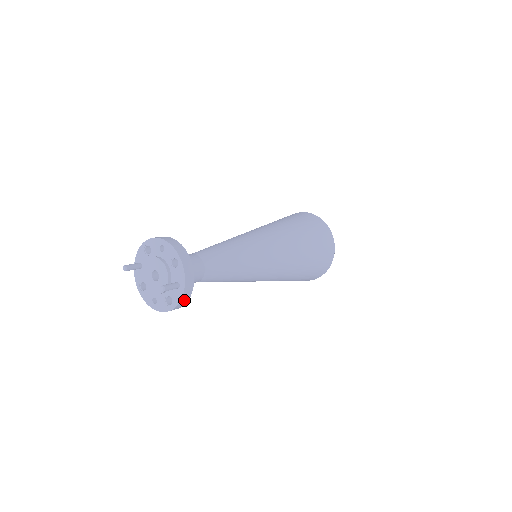
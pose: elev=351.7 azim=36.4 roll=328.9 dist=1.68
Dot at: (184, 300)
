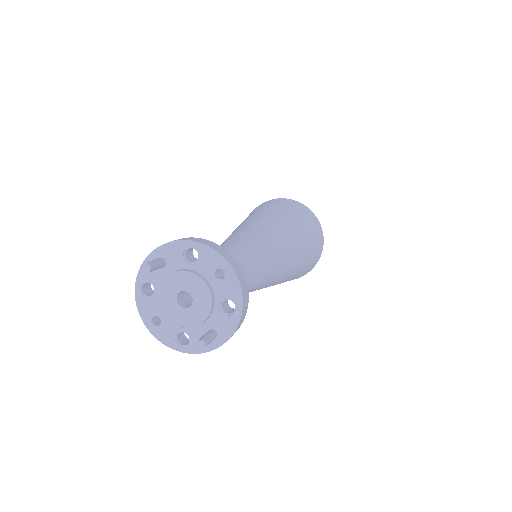
Dot at: occluded
